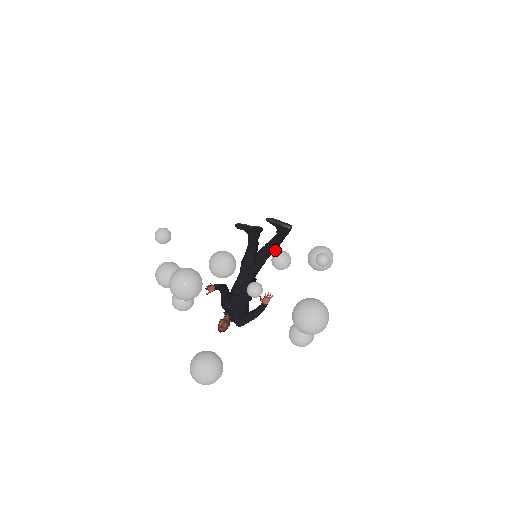
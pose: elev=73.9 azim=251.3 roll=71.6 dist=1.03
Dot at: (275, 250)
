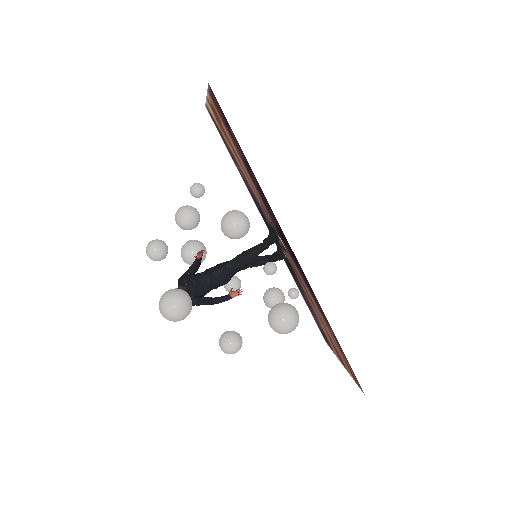
Dot at: occluded
